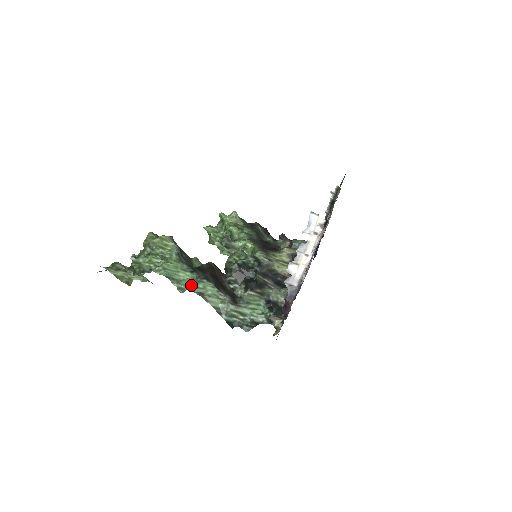
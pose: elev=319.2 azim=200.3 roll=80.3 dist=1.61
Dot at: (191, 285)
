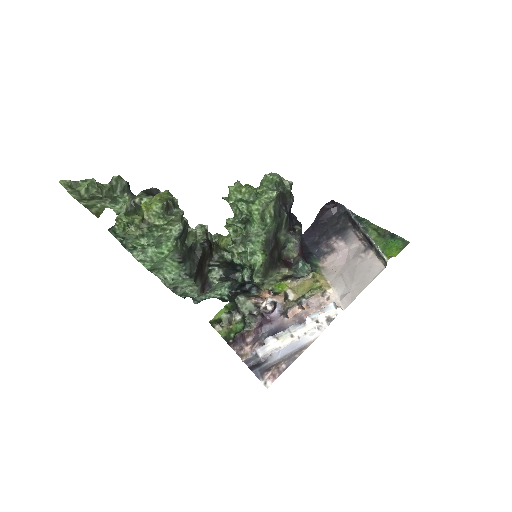
Dot at: (170, 283)
